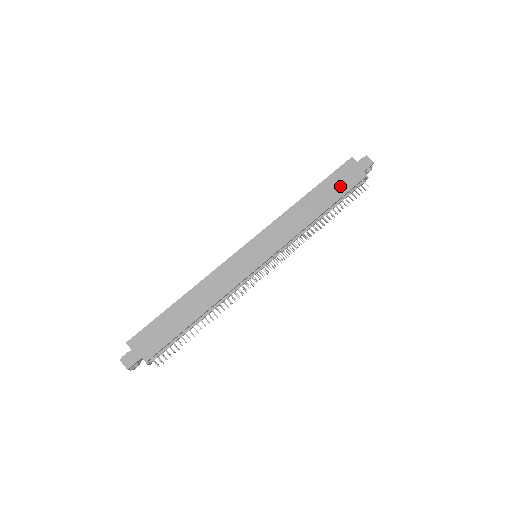
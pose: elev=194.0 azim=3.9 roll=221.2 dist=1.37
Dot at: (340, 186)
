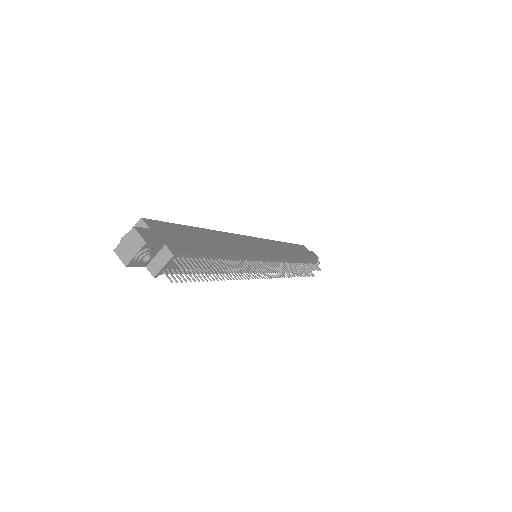
Dot at: (305, 254)
